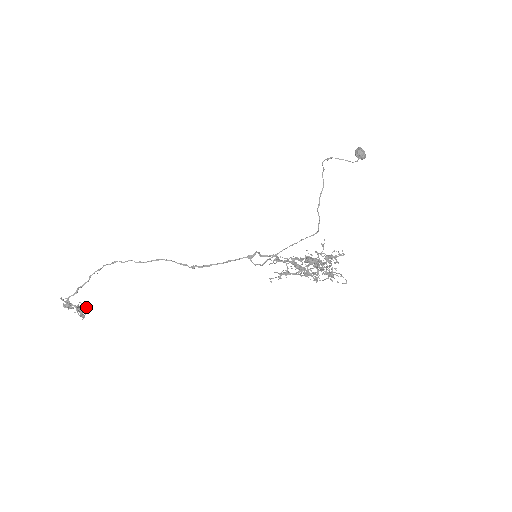
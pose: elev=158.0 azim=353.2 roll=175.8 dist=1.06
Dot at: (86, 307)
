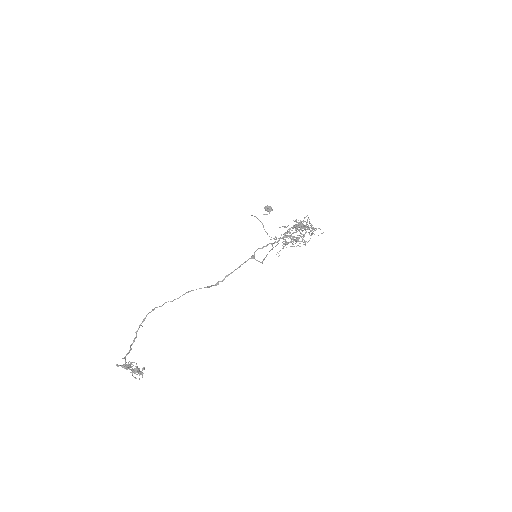
Dot at: (139, 369)
